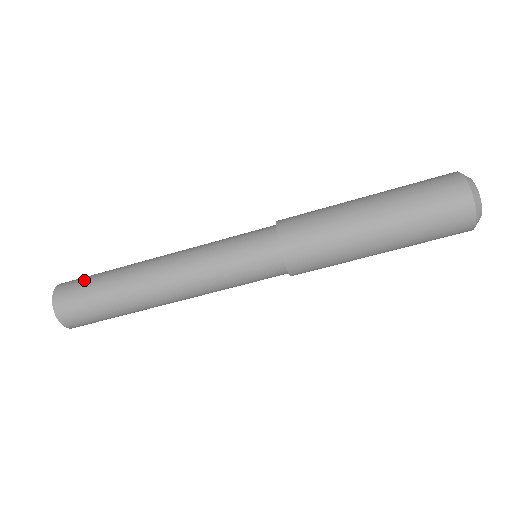
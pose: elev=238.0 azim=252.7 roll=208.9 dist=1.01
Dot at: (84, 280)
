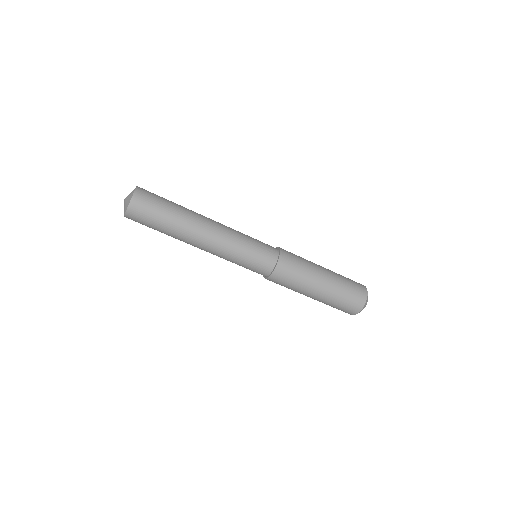
Dot at: (156, 204)
